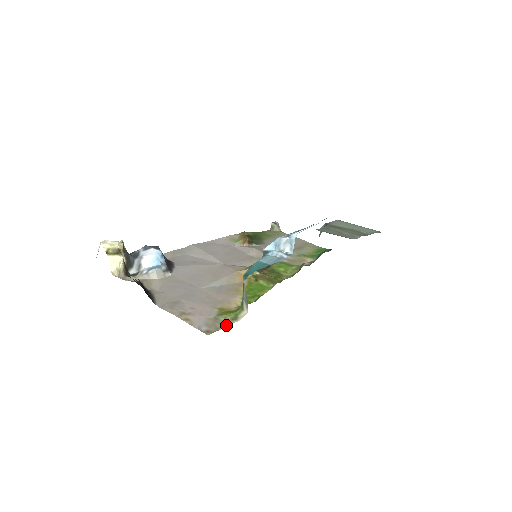
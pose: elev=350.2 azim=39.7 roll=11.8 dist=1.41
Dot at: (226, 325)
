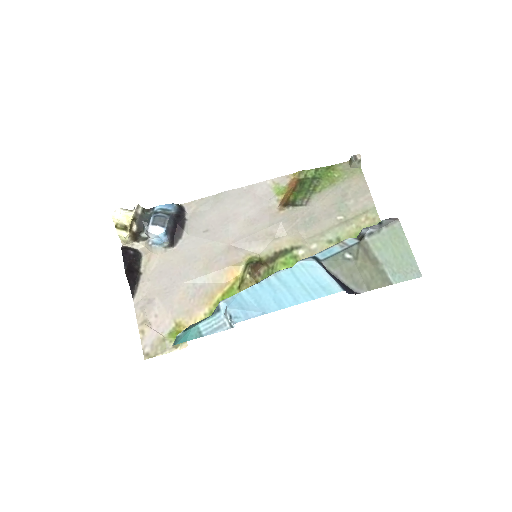
Dot at: (164, 352)
